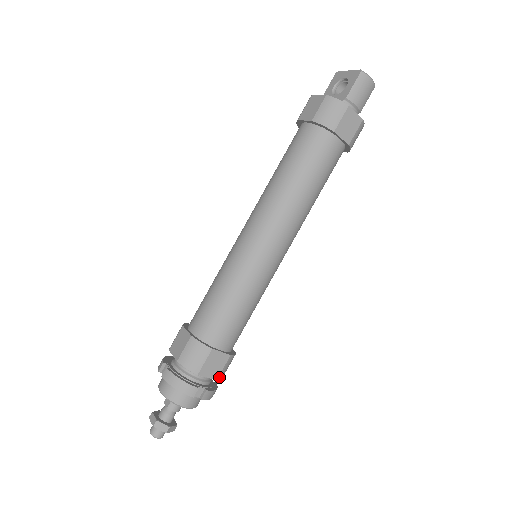
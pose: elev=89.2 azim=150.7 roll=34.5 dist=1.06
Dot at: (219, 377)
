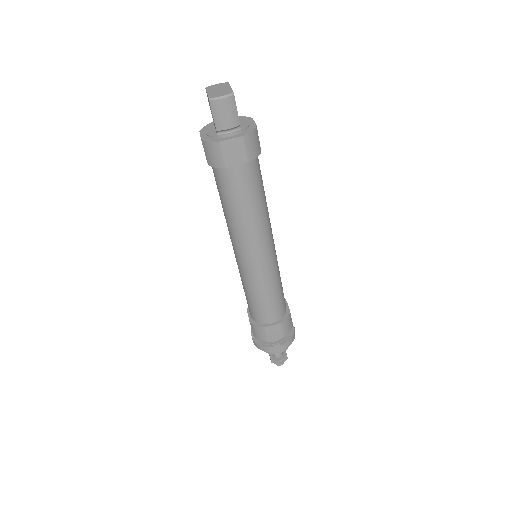
Dot at: (285, 334)
